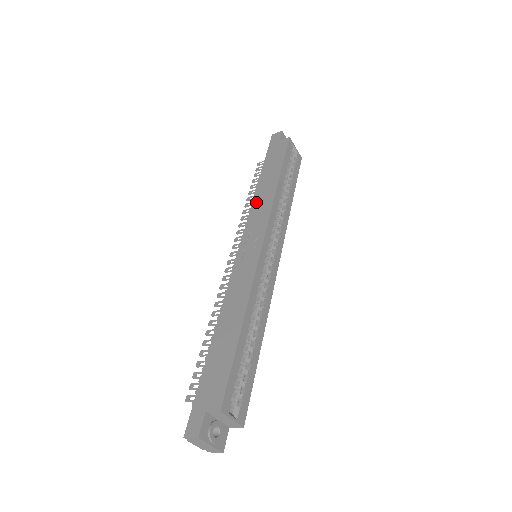
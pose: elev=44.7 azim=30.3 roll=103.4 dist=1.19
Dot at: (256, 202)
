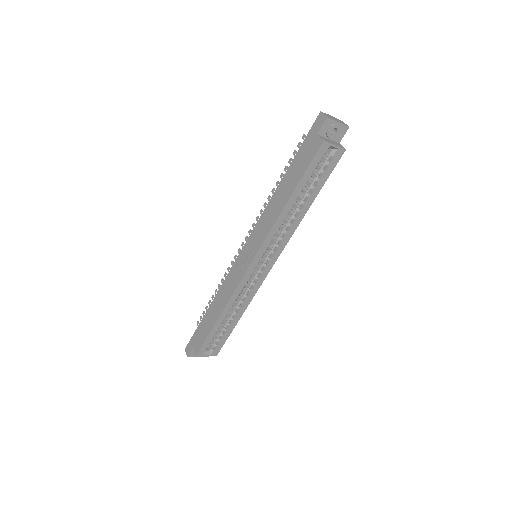
Dot at: (267, 210)
